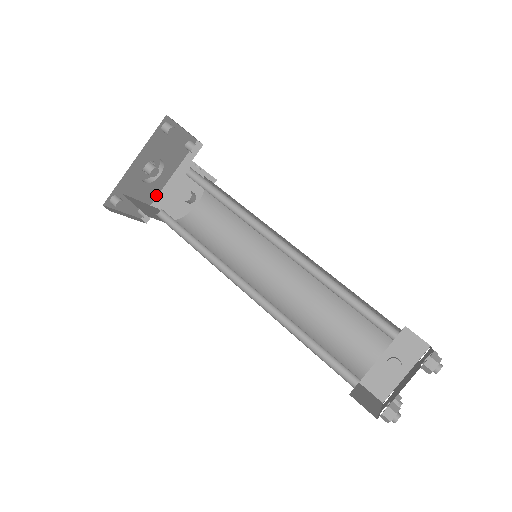
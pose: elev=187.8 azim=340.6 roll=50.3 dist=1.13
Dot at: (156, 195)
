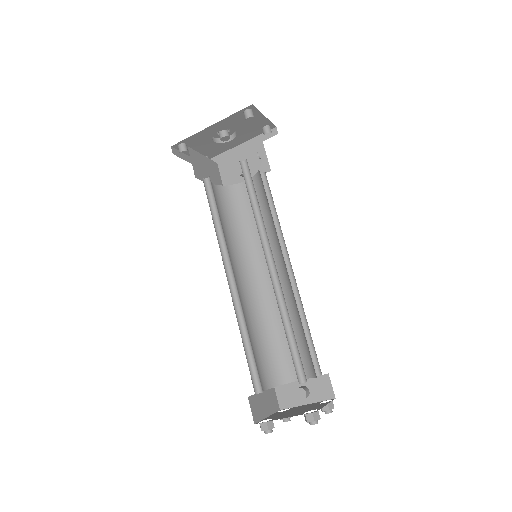
Dot at: (222, 152)
